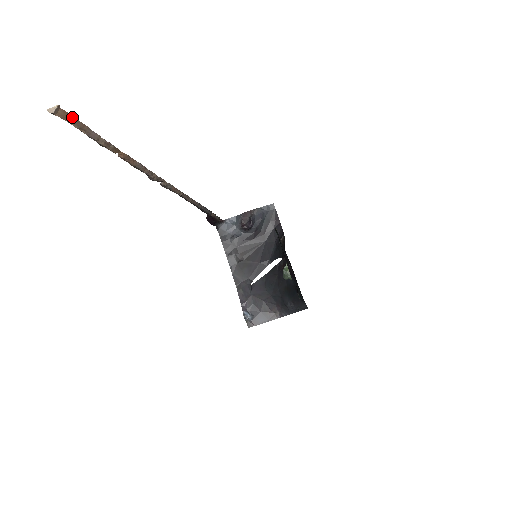
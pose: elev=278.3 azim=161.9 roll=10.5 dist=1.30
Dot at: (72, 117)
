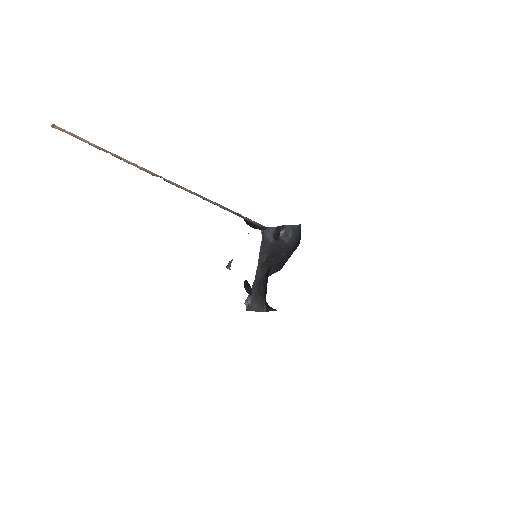
Dot at: (65, 130)
